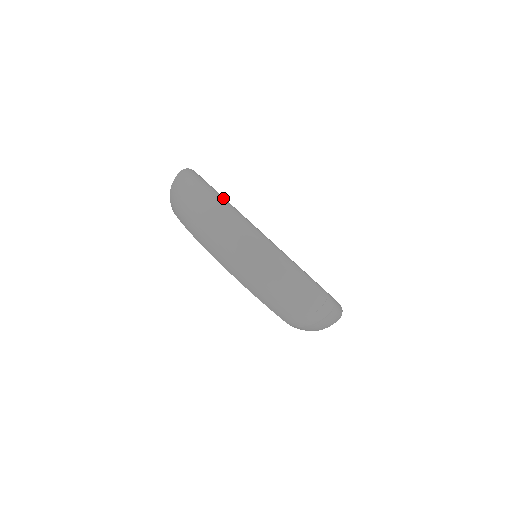
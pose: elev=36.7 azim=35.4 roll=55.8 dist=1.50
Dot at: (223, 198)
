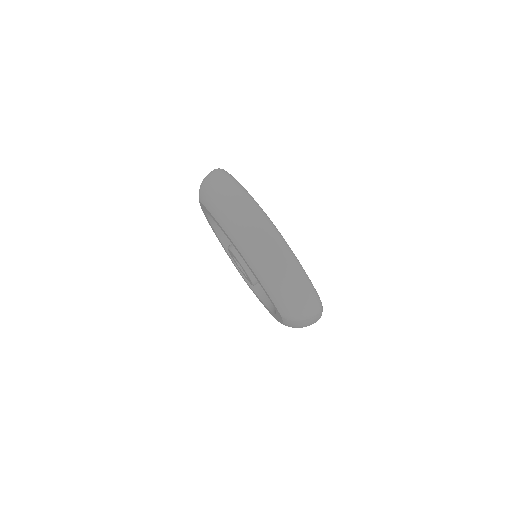
Dot at: occluded
